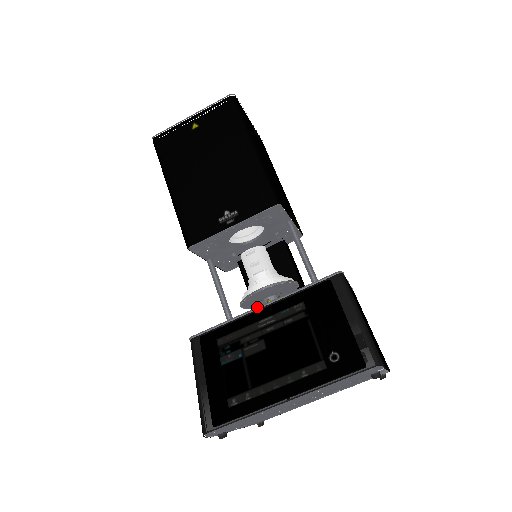
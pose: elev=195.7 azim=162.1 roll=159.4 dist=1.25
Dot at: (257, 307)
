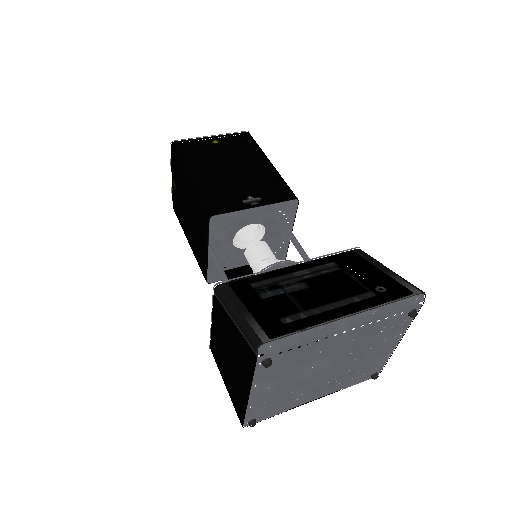
Dot at: (288, 264)
